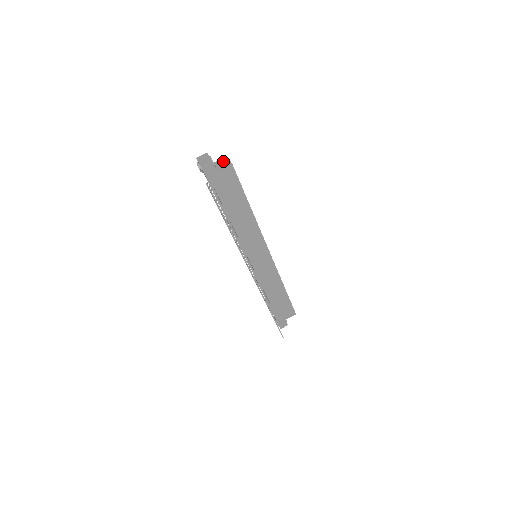
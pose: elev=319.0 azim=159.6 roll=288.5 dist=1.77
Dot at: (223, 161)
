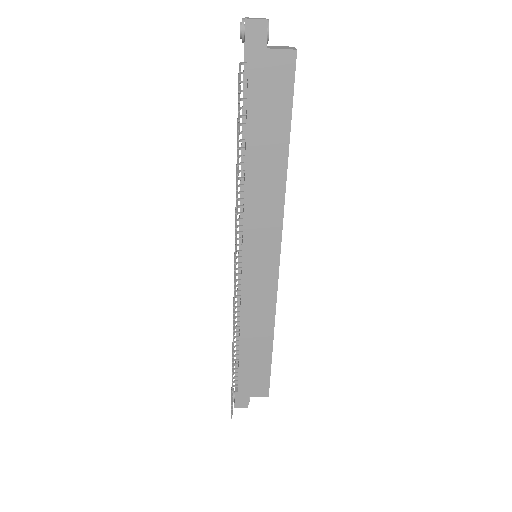
Dot at: (284, 46)
